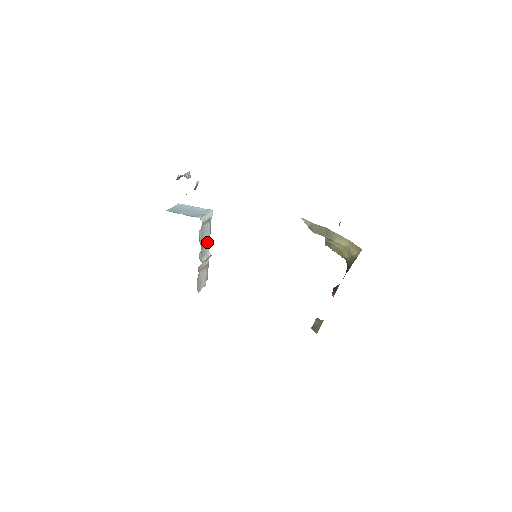
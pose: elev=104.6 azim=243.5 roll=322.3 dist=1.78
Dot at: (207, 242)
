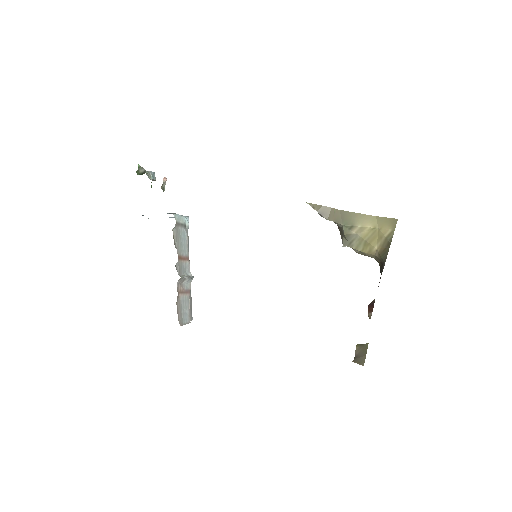
Dot at: (186, 256)
